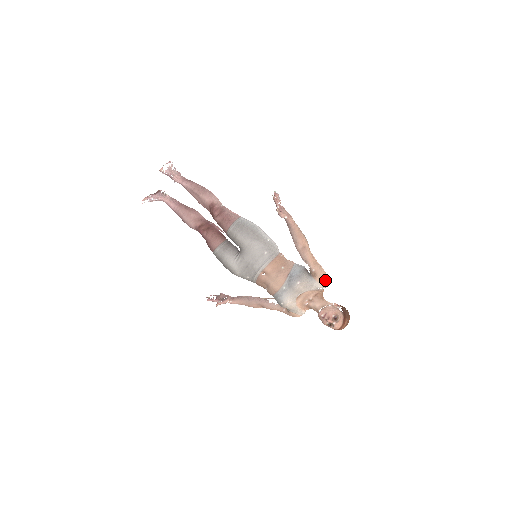
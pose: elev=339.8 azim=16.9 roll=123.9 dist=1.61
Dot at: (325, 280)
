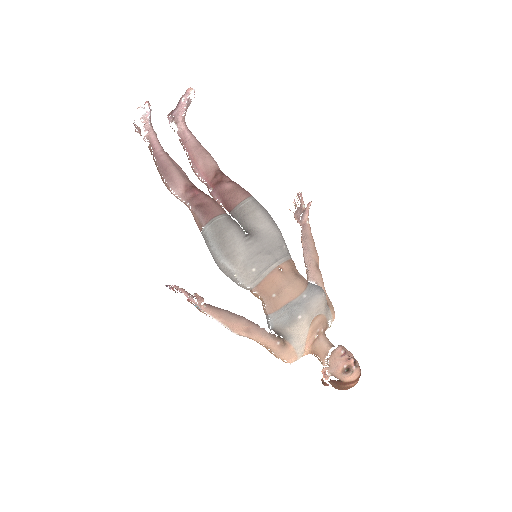
Dot at: occluded
